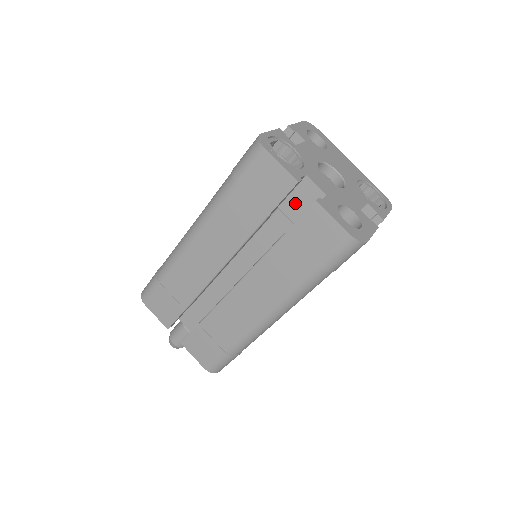
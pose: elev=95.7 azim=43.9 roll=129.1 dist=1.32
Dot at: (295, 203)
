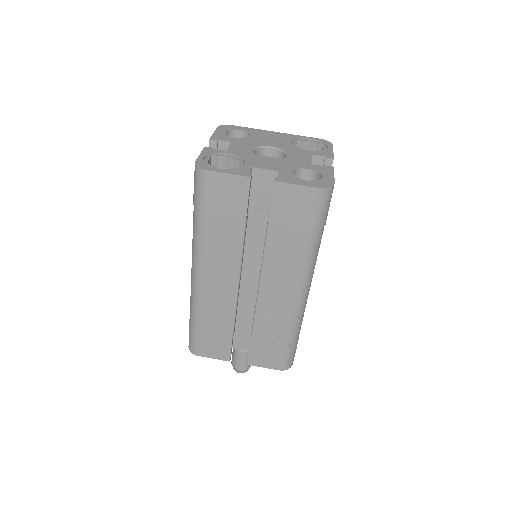
Dot at: (259, 194)
